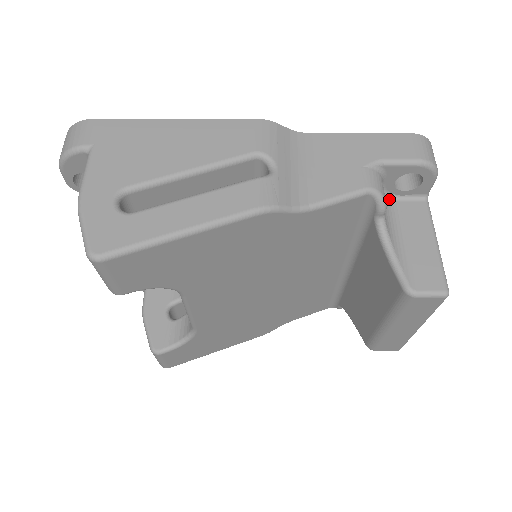
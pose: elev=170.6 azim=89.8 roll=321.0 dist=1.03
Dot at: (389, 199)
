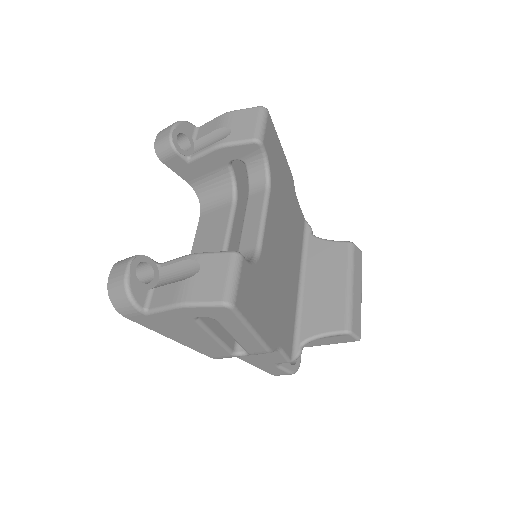
Dot at: occluded
